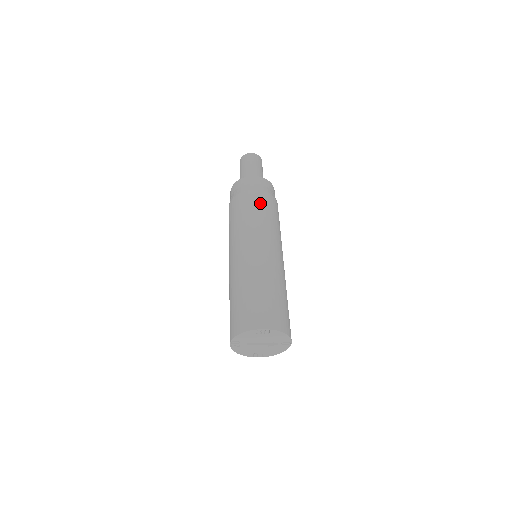
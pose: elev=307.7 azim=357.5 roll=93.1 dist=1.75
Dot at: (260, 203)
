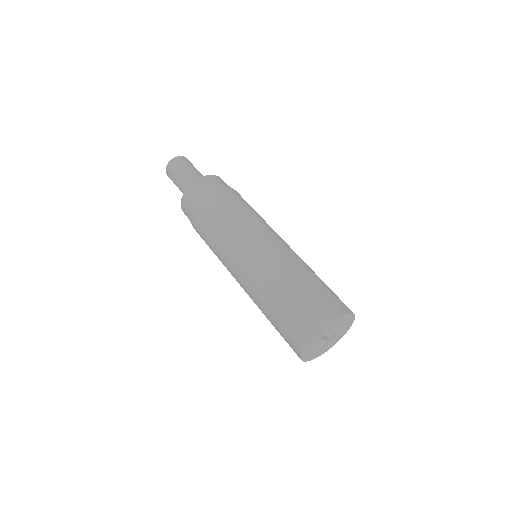
Dot at: occluded
